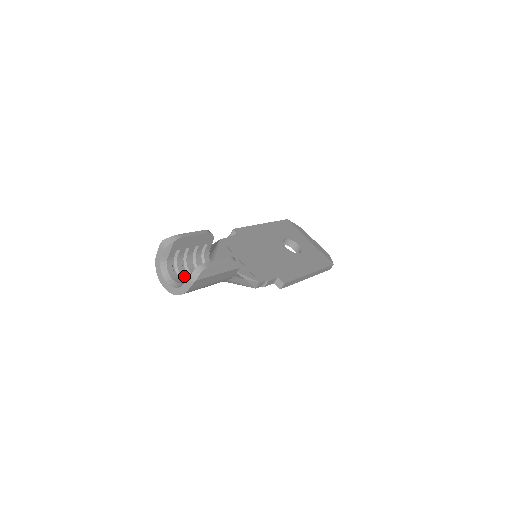
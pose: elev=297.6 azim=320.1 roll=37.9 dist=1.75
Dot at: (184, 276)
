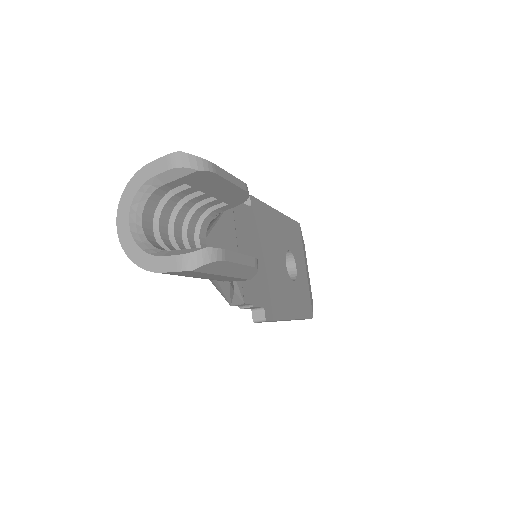
Dot at: (162, 231)
